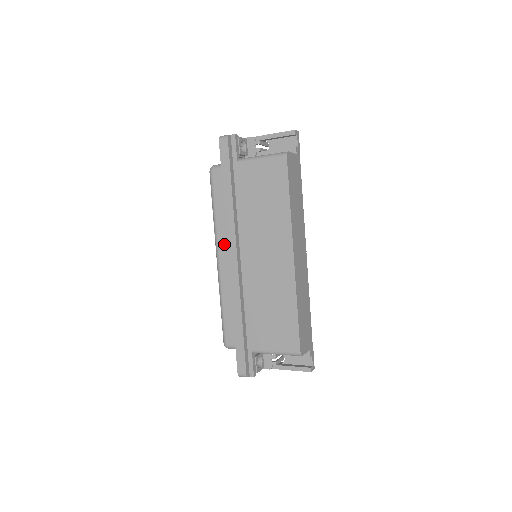
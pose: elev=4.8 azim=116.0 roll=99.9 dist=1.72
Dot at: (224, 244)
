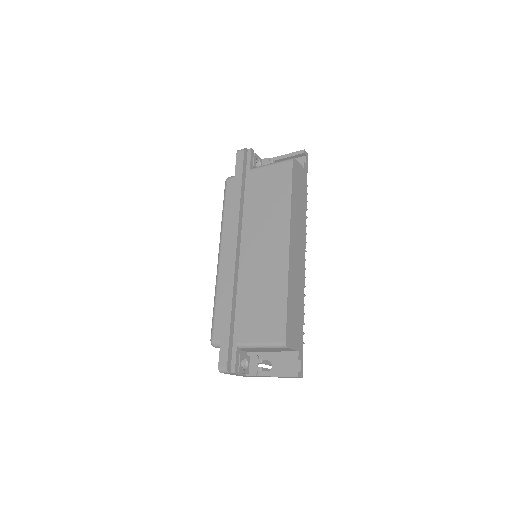
Dot at: (227, 241)
